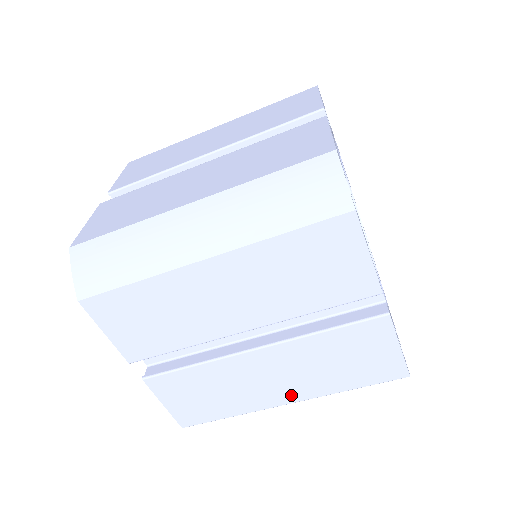
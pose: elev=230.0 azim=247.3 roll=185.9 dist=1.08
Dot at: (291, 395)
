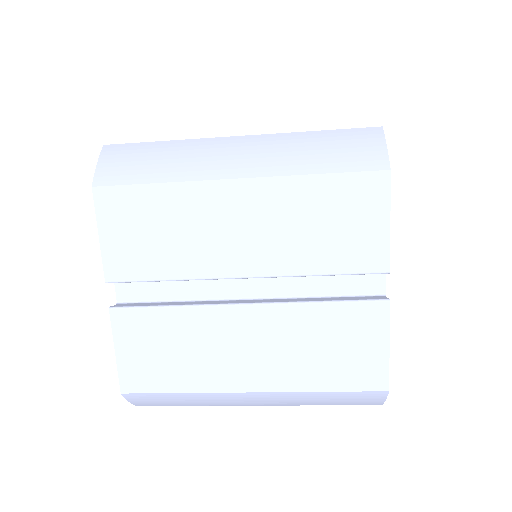
Dot at: (258, 380)
